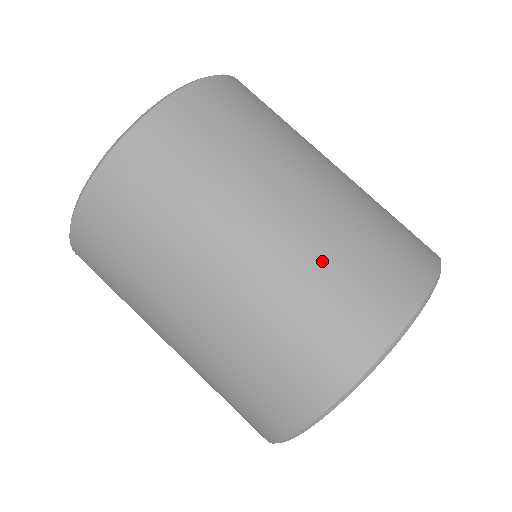
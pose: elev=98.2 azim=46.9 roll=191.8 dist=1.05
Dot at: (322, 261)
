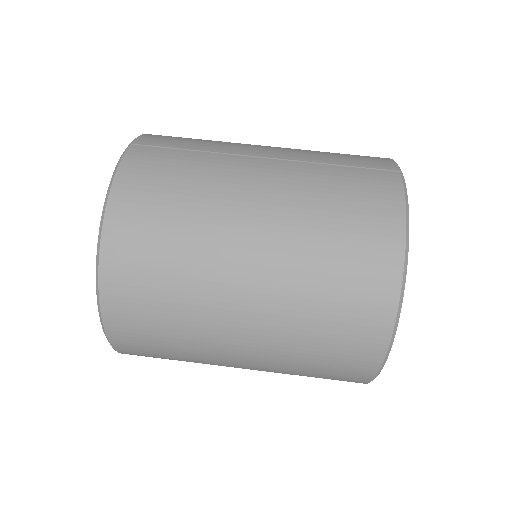
Dot at: (305, 303)
